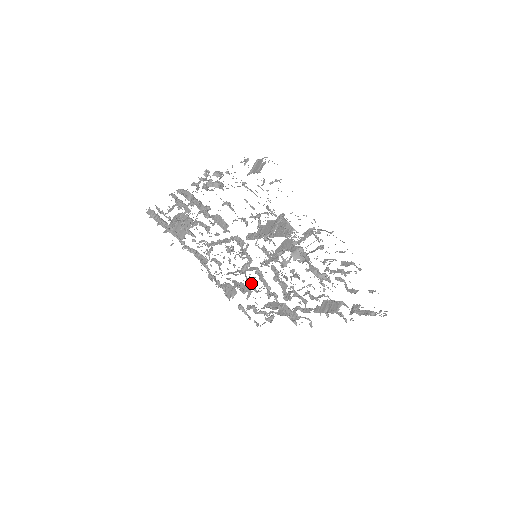
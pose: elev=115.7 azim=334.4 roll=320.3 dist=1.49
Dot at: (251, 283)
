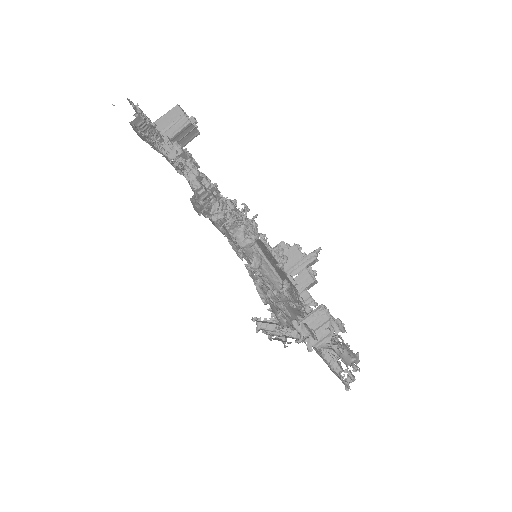
Dot at: occluded
